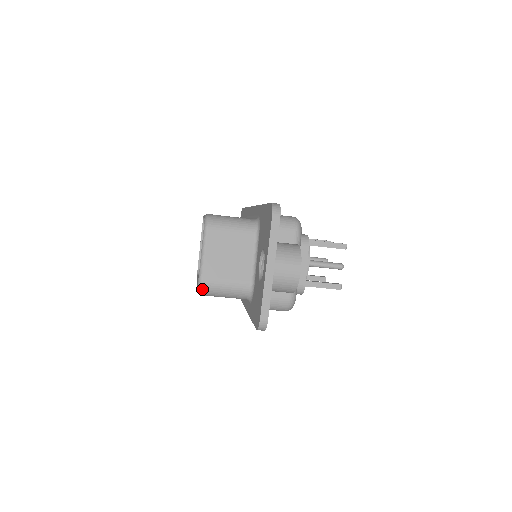
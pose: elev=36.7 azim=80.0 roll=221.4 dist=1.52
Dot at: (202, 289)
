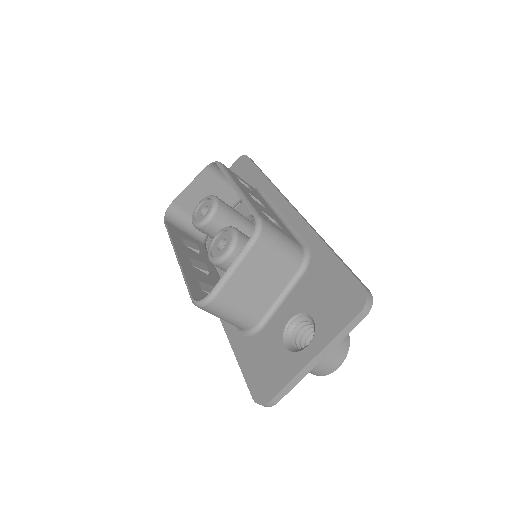
Dot at: (205, 306)
